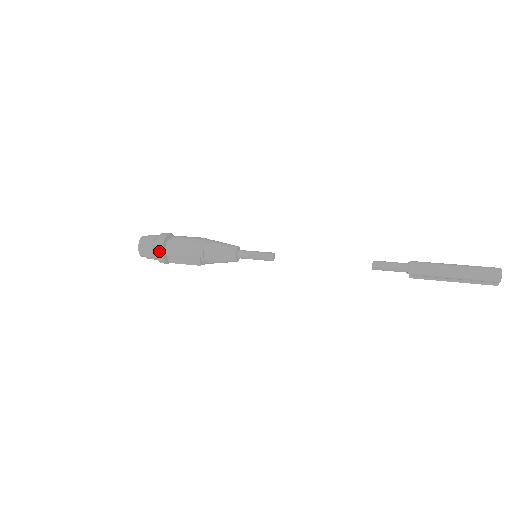
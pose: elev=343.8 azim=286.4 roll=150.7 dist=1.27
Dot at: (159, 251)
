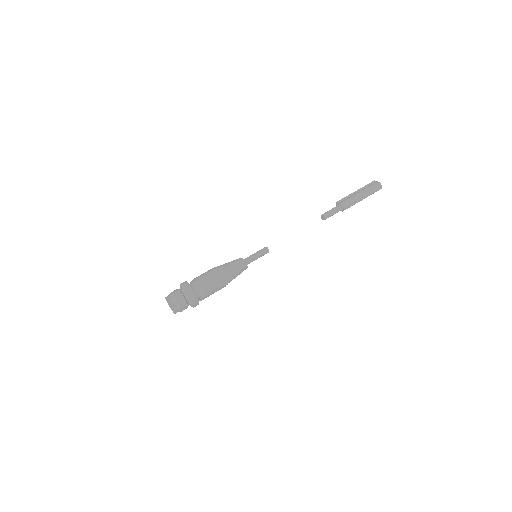
Dot at: occluded
